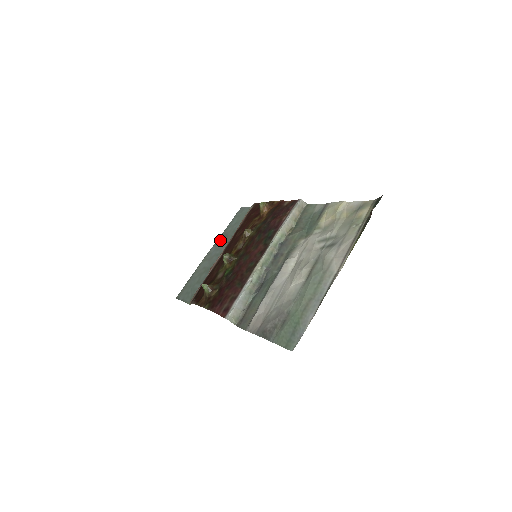
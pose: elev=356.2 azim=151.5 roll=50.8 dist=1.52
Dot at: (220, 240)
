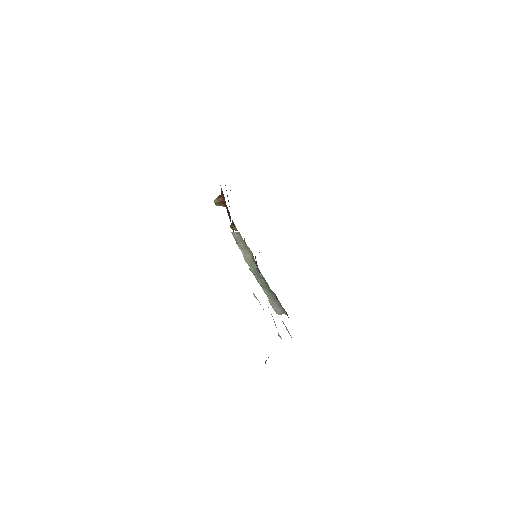
Dot at: occluded
